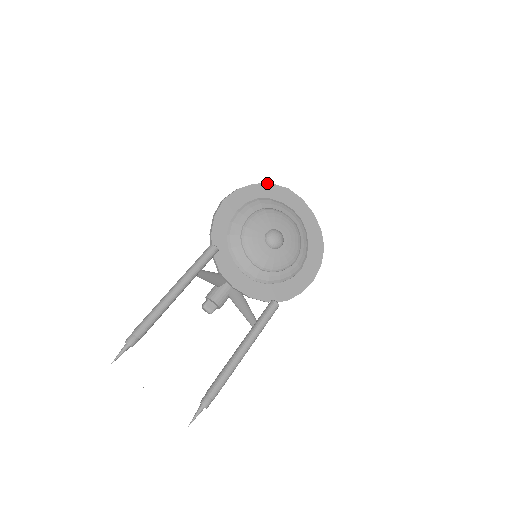
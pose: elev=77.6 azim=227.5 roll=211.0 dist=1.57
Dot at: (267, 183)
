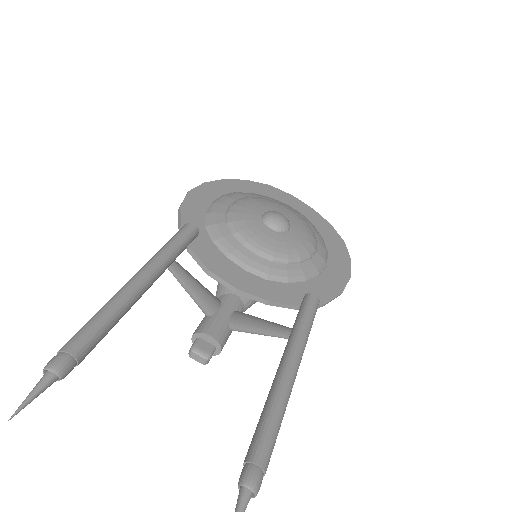
Dot at: occluded
